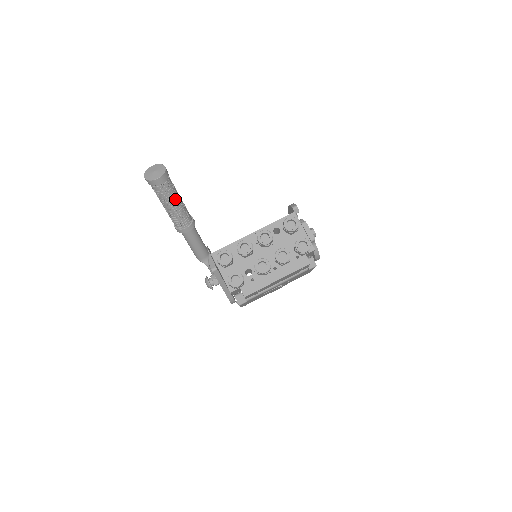
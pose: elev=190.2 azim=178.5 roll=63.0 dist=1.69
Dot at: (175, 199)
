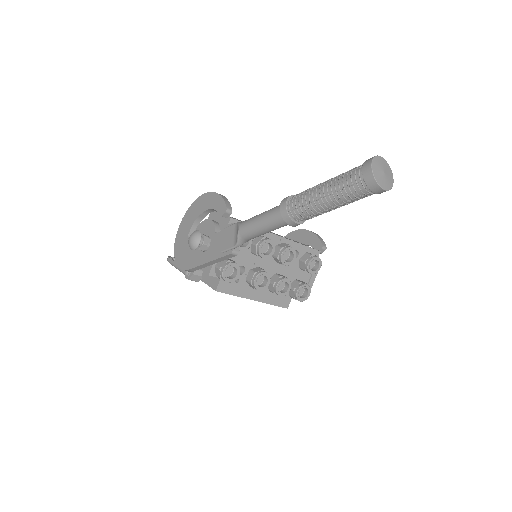
Dot at: (344, 205)
